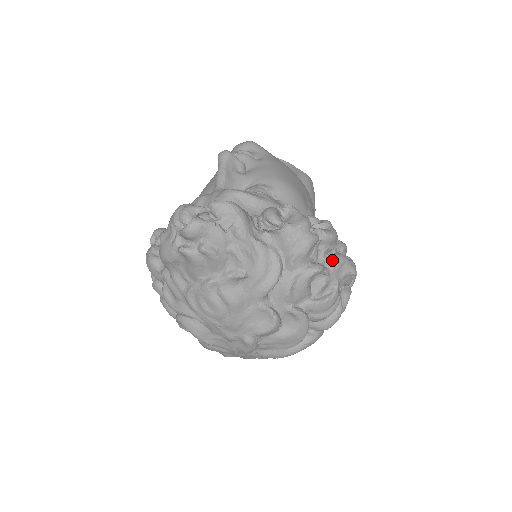
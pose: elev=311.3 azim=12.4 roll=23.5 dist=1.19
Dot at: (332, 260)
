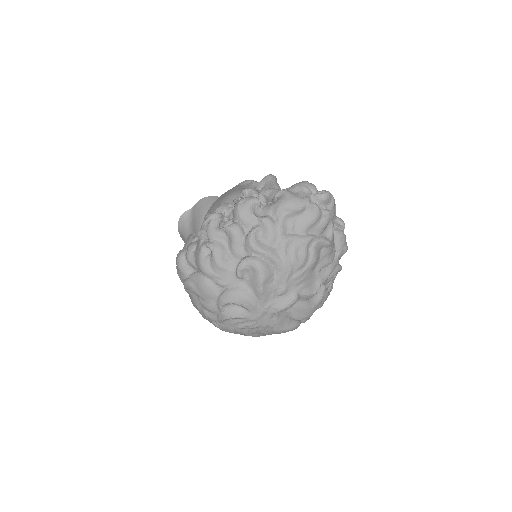
Dot at: occluded
